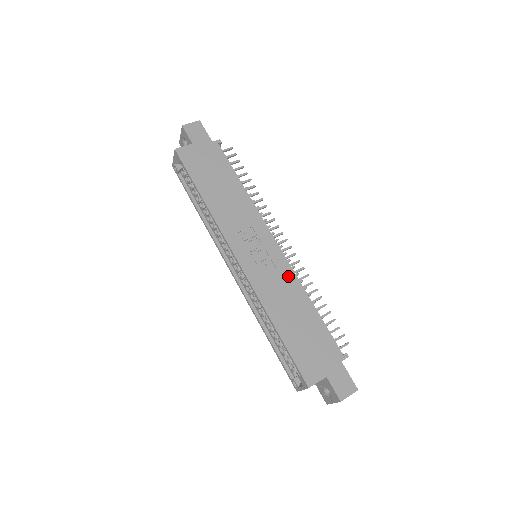
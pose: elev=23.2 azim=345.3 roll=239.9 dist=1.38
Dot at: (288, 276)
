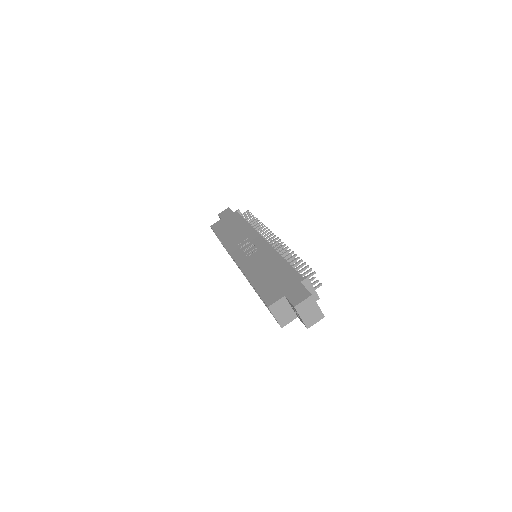
Dot at: (267, 251)
